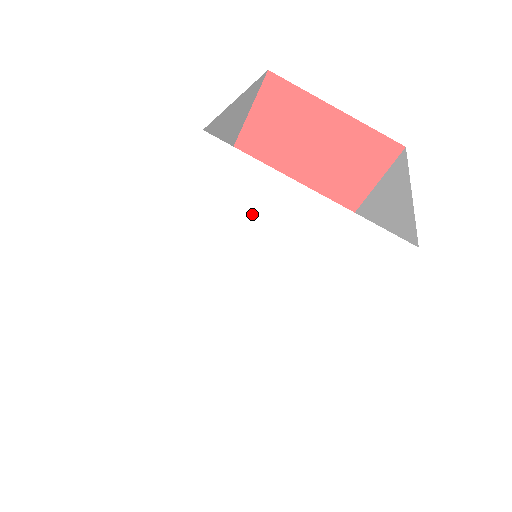
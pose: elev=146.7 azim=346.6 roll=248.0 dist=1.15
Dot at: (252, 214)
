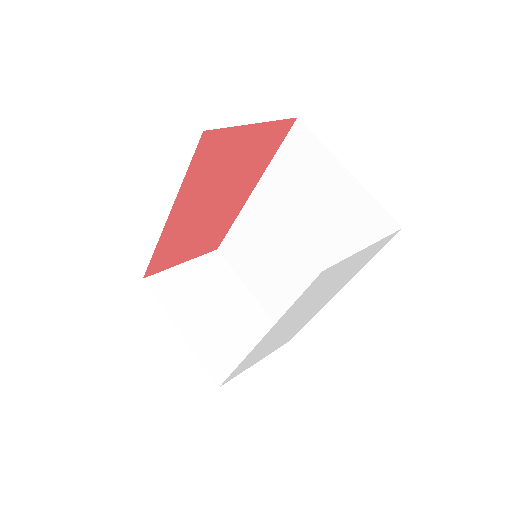
Dot at: occluded
